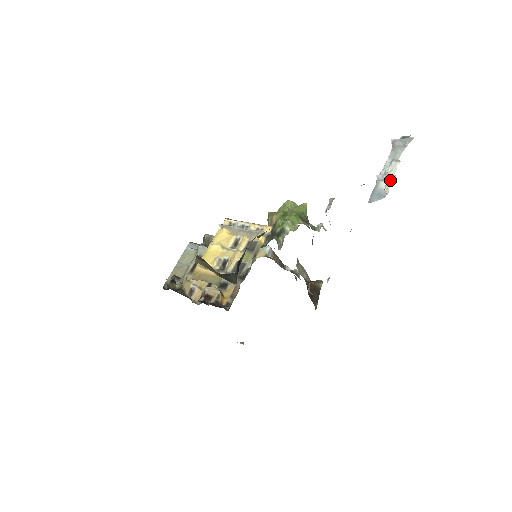
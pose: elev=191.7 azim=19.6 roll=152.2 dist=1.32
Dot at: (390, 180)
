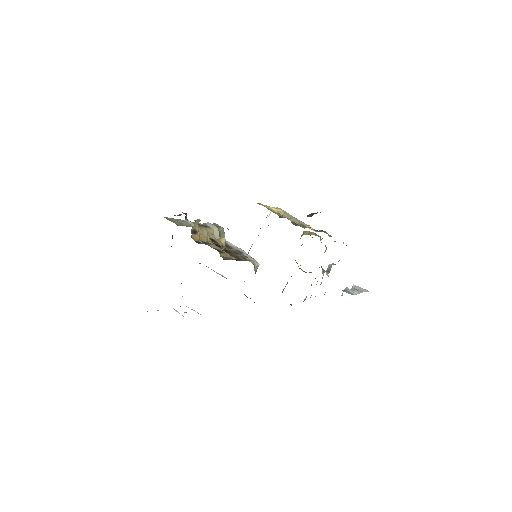
Dot at: (355, 293)
